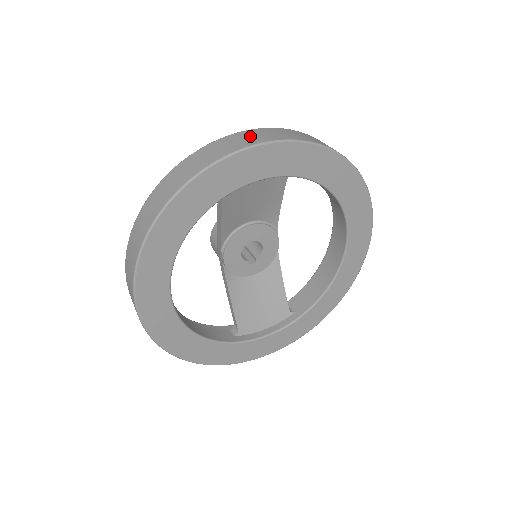
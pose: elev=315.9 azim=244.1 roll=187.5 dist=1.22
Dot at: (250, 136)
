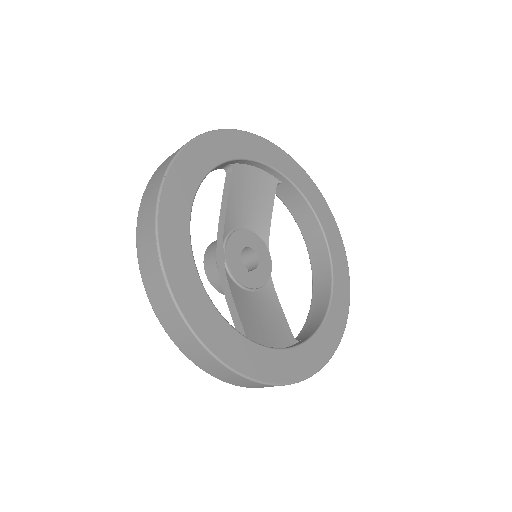
Dot at: occluded
